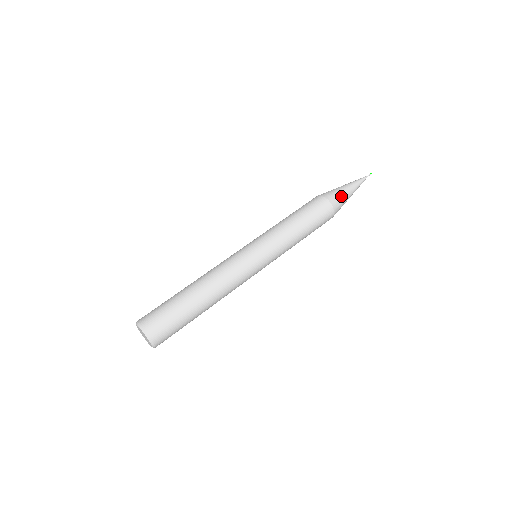
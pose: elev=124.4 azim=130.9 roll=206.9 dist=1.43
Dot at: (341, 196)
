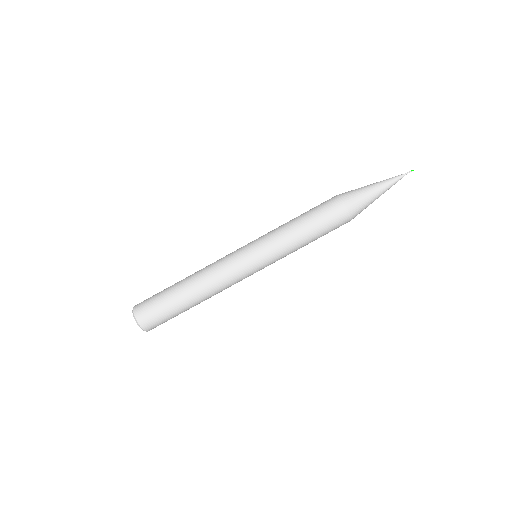
Dot at: (365, 206)
